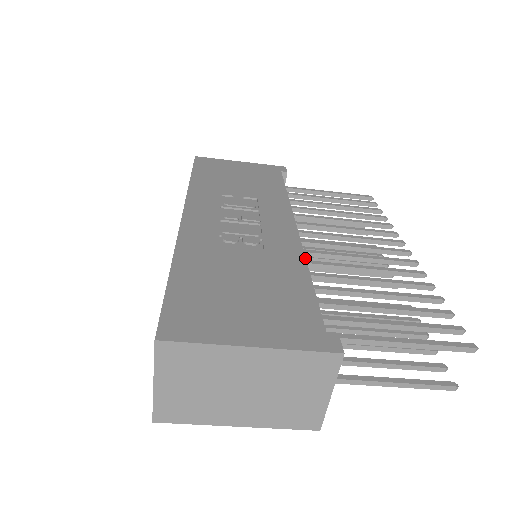
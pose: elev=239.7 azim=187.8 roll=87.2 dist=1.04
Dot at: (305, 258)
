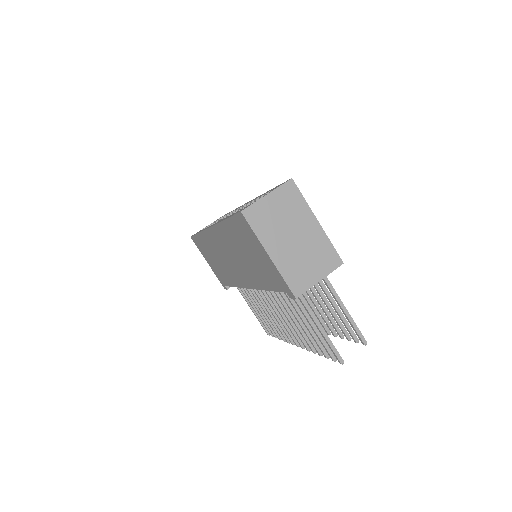
Dot at: occluded
